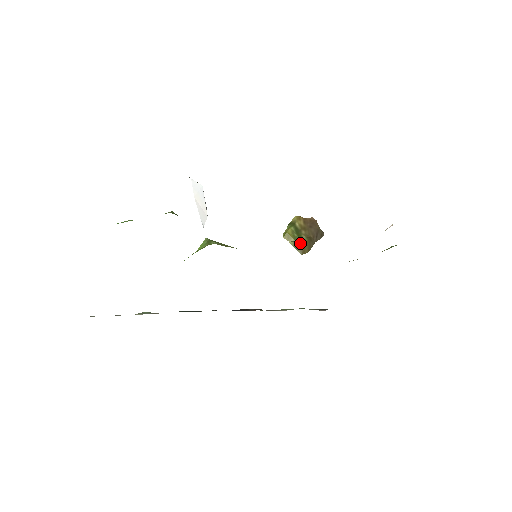
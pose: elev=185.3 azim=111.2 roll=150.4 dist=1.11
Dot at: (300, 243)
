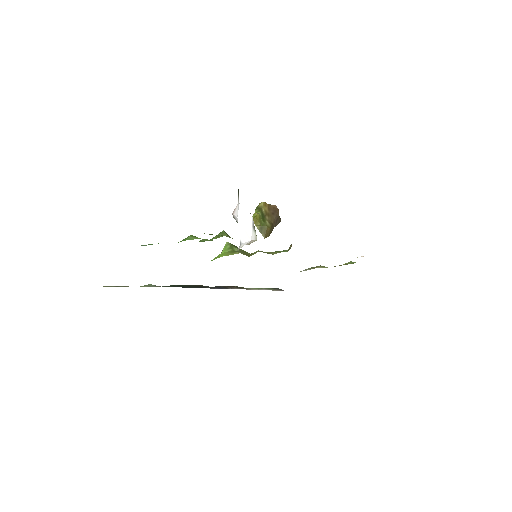
Dot at: (265, 228)
